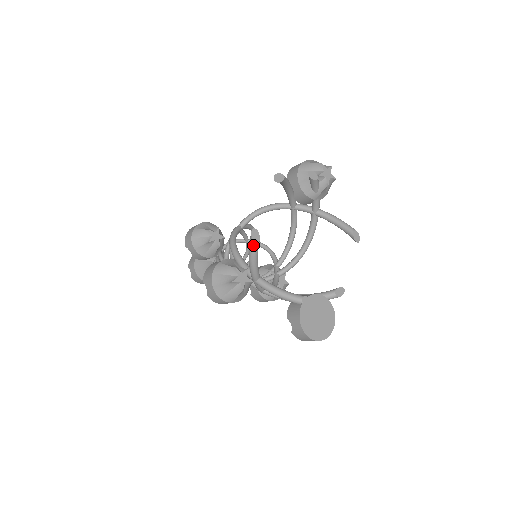
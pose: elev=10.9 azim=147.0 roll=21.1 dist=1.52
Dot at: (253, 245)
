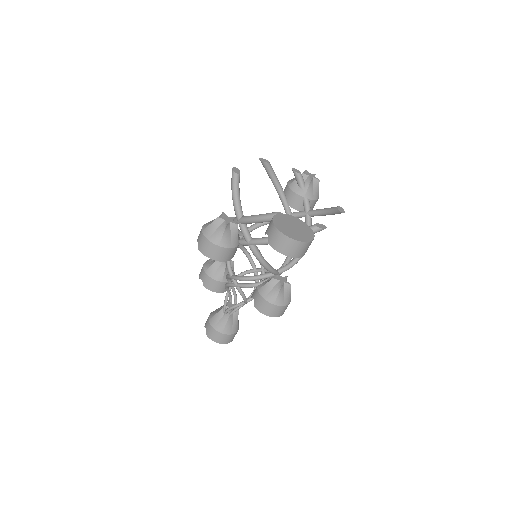
Dot at: (234, 176)
